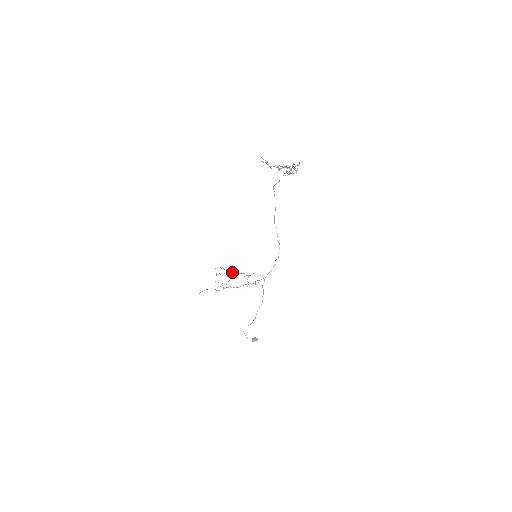
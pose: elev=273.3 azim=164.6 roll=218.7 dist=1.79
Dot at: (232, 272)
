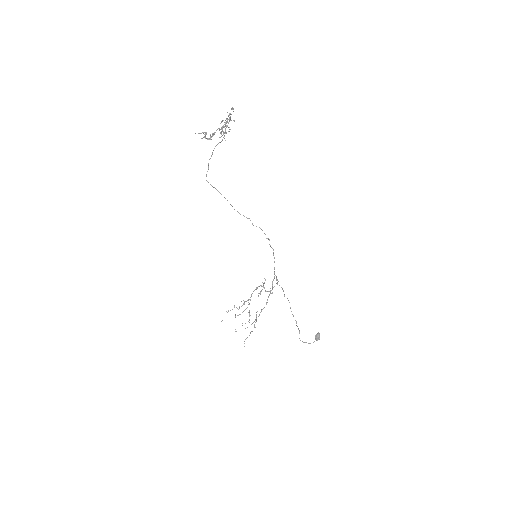
Dot at: occluded
